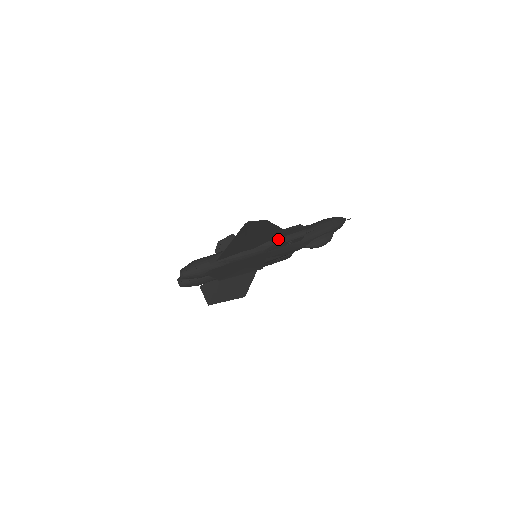
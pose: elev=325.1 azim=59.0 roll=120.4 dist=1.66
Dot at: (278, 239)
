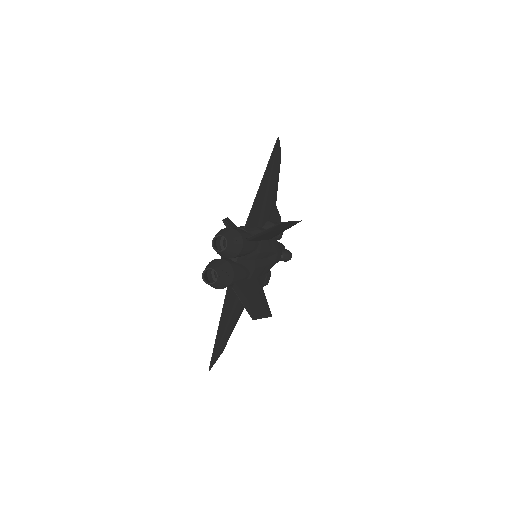
Dot at: occluded
